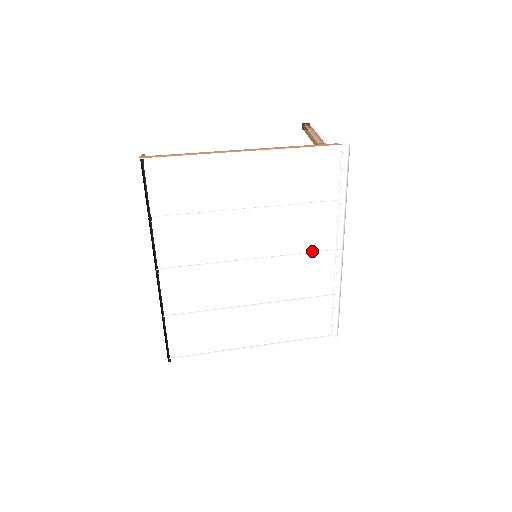
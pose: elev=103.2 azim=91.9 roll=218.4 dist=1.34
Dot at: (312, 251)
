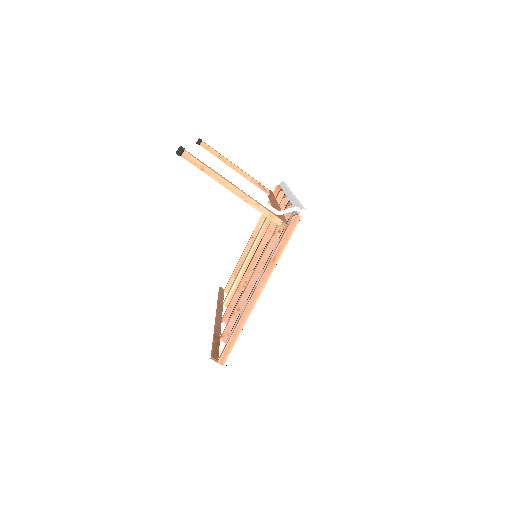
Dot at: occluded
